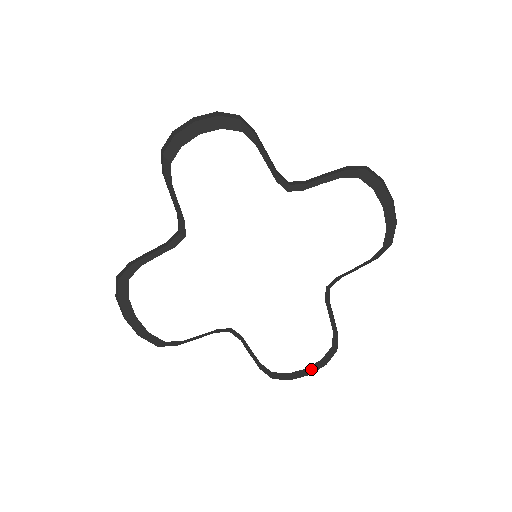
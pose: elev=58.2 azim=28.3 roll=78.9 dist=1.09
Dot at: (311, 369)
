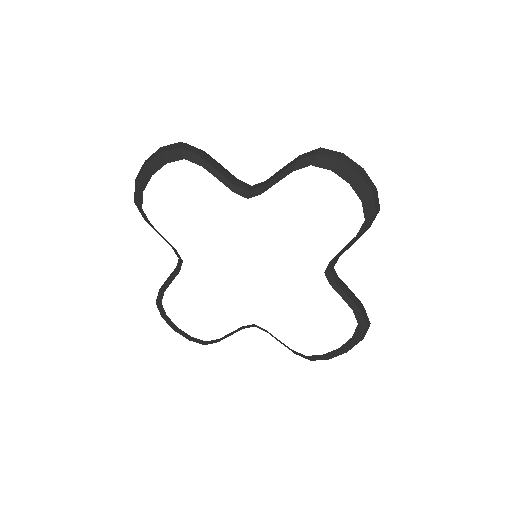
Dot at: (180, 331)
